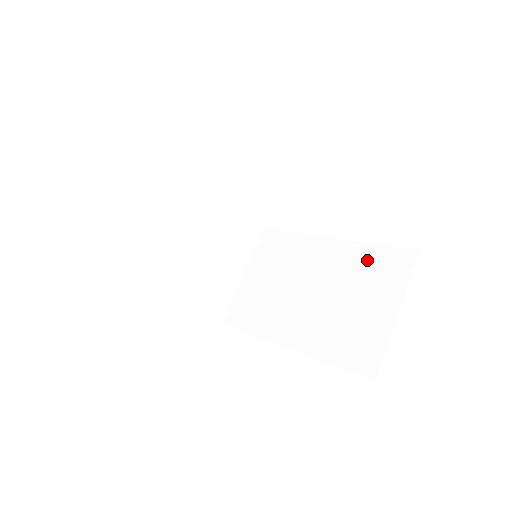
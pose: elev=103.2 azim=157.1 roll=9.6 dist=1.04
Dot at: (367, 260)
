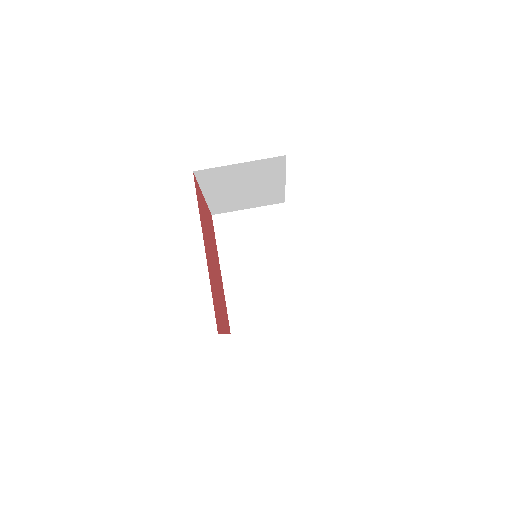
Dot at: (290, 293)
